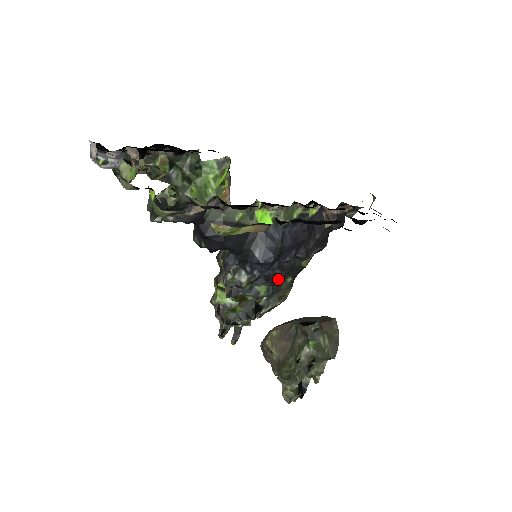
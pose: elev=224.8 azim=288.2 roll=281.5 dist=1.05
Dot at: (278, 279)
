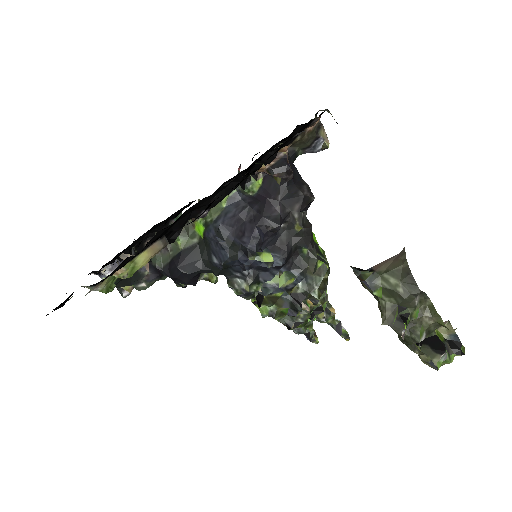
Dot at: (278, 261)
